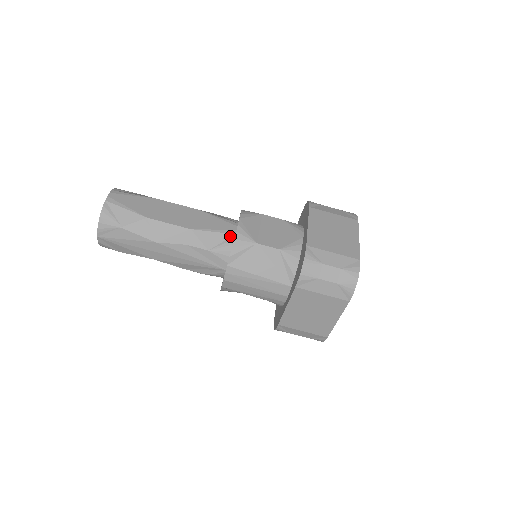
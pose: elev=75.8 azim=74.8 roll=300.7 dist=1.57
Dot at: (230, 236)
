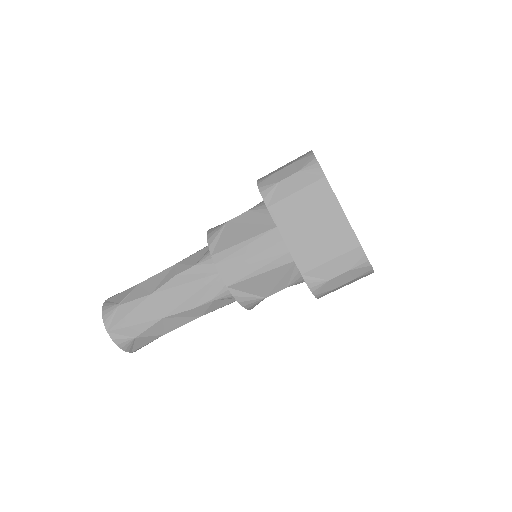
Dot at: occluded
